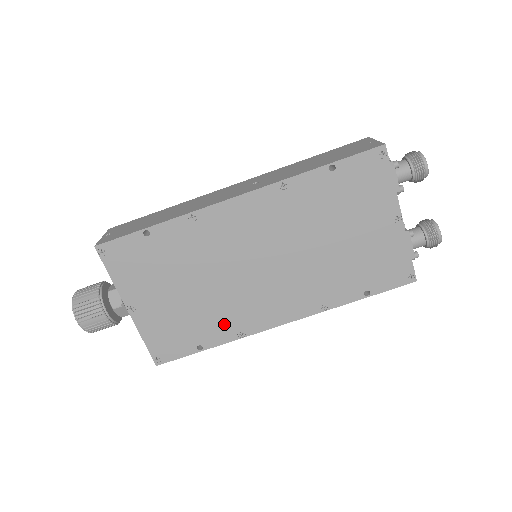
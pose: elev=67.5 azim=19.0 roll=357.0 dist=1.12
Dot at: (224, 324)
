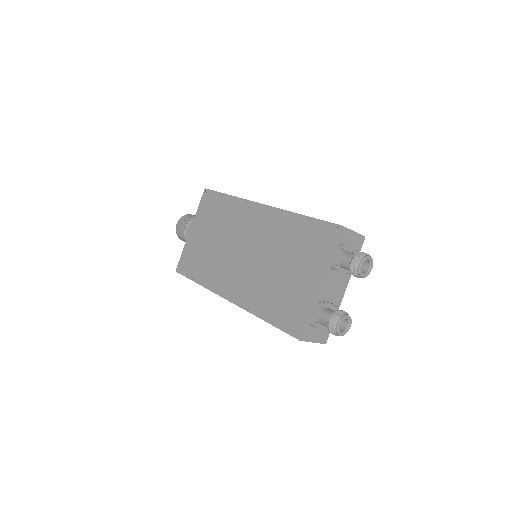
Dot at: (210, 274)
